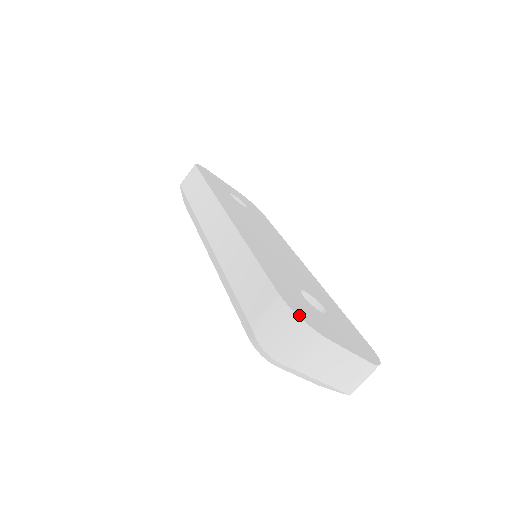
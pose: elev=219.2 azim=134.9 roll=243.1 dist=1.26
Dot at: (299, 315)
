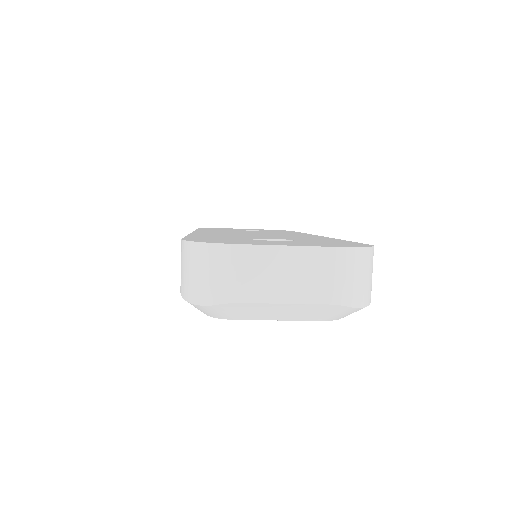
Dot at: (197, 241)
